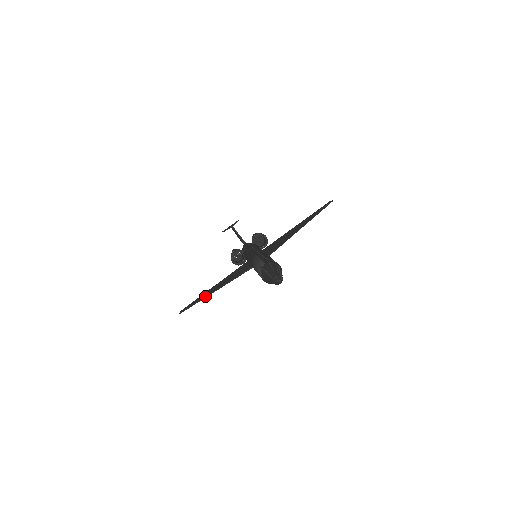
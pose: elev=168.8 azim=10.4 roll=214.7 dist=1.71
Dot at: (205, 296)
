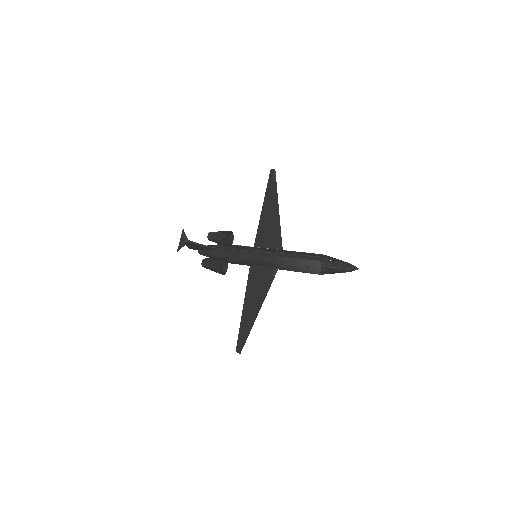
Dot at: (253, 321)
